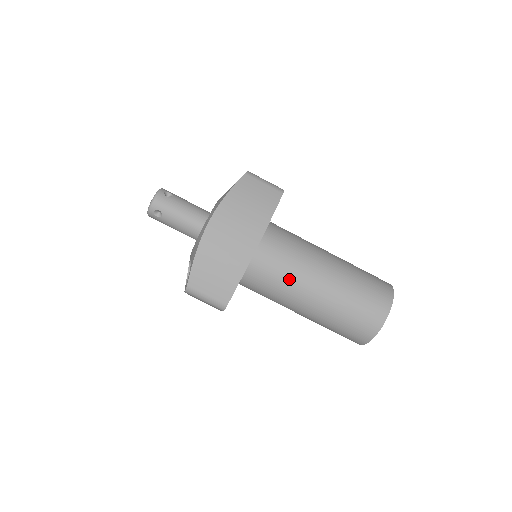
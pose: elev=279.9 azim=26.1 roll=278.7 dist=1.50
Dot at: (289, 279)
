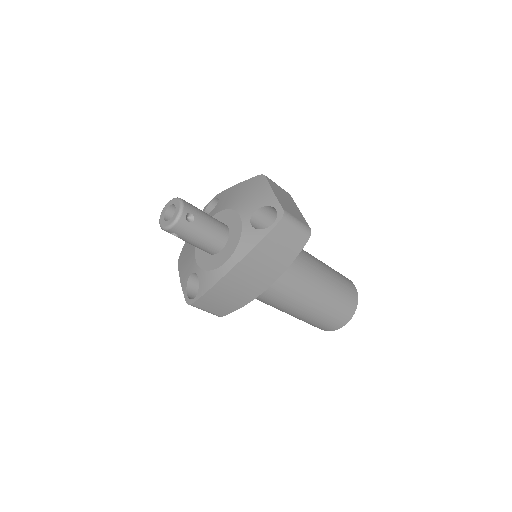
Dot at: (282, 304)
